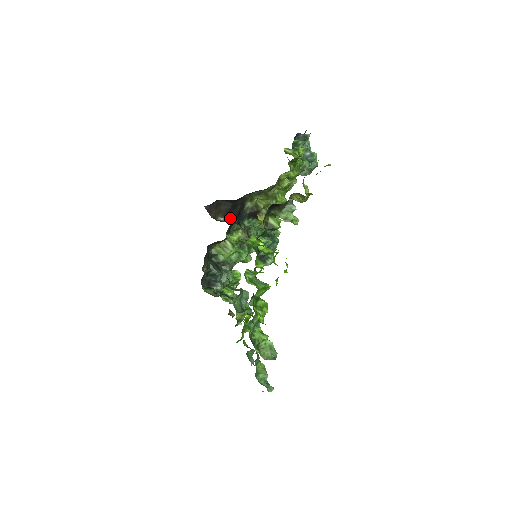
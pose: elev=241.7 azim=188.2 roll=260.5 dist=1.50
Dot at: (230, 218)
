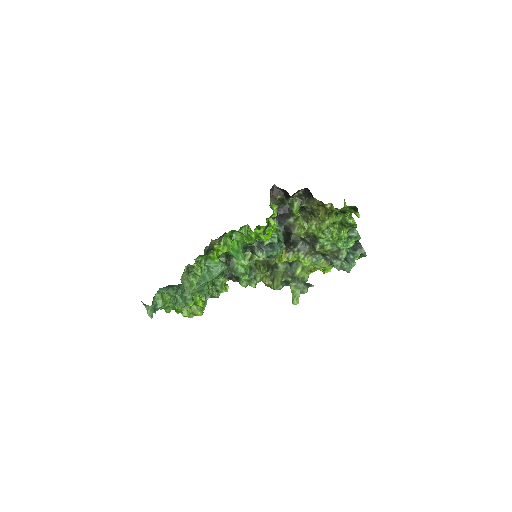
Dot at: occluded
